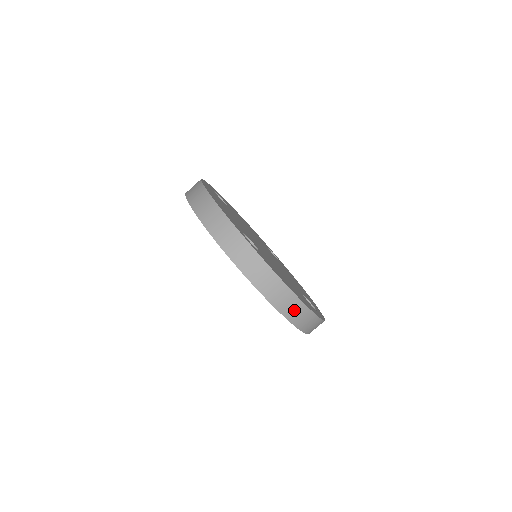
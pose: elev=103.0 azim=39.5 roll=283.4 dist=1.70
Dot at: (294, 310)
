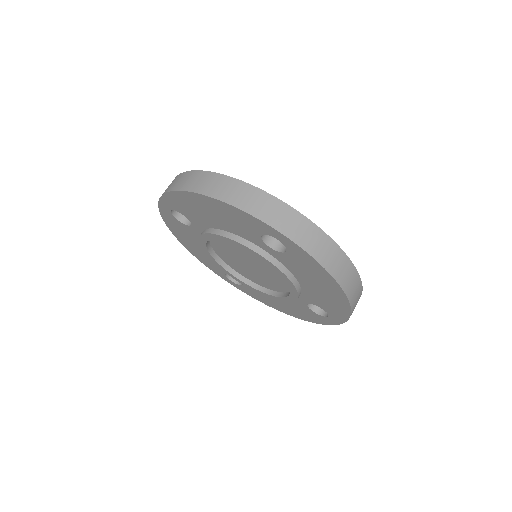
Dot at: (353, 287)
